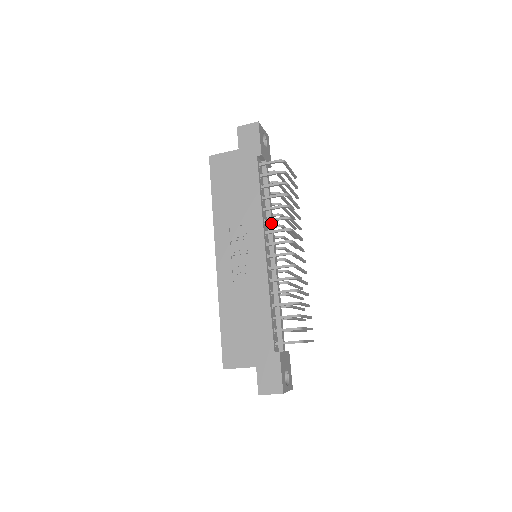
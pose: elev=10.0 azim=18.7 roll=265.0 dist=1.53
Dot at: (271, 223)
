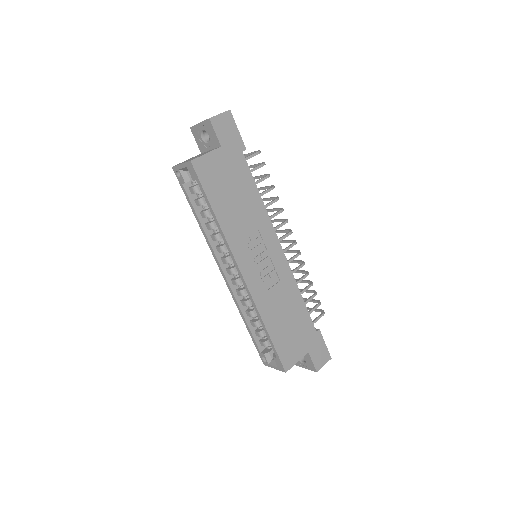
Dot at: occluded
